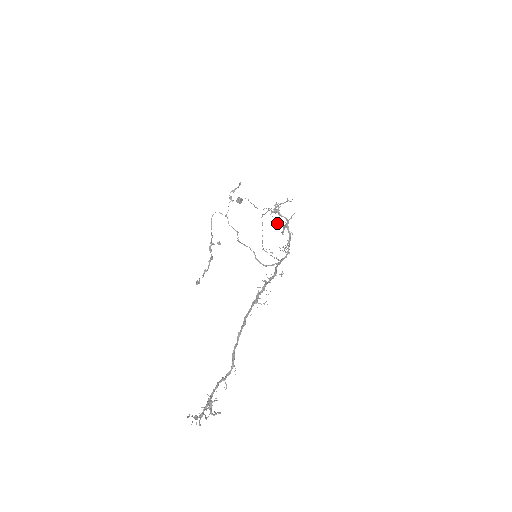
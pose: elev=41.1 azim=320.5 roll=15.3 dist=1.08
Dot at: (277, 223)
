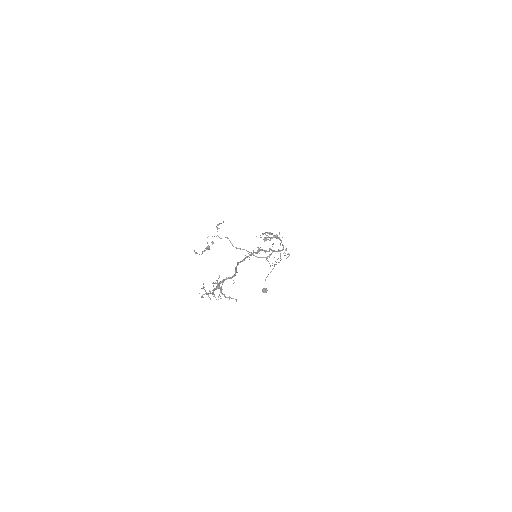
Dot at: occluded
